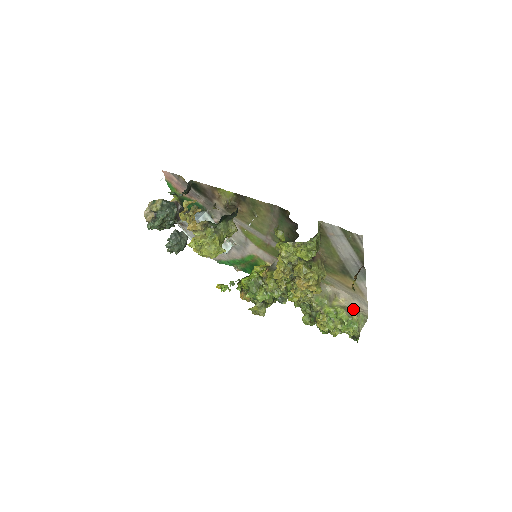
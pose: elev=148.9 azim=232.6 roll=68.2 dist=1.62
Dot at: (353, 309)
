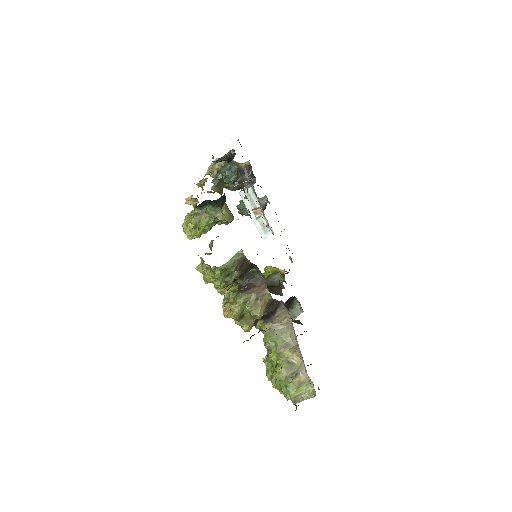
Dot at: (299, 373)
